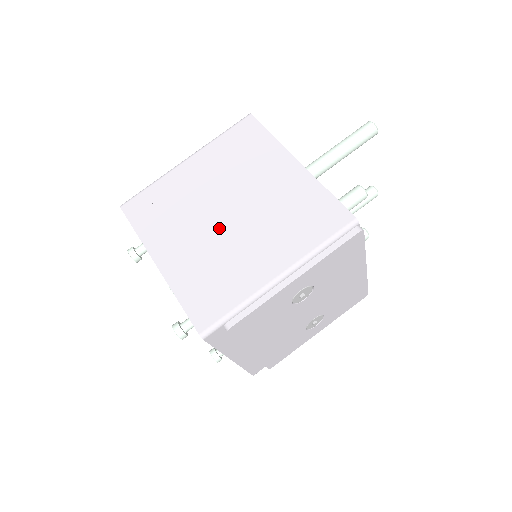
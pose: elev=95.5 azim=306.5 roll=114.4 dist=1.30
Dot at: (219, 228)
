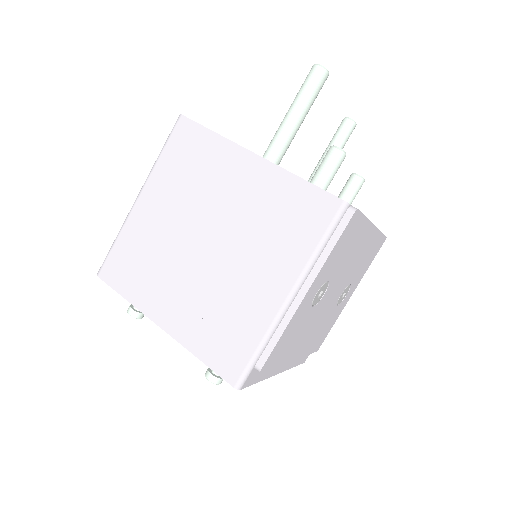
Dot at: (205, 265)
